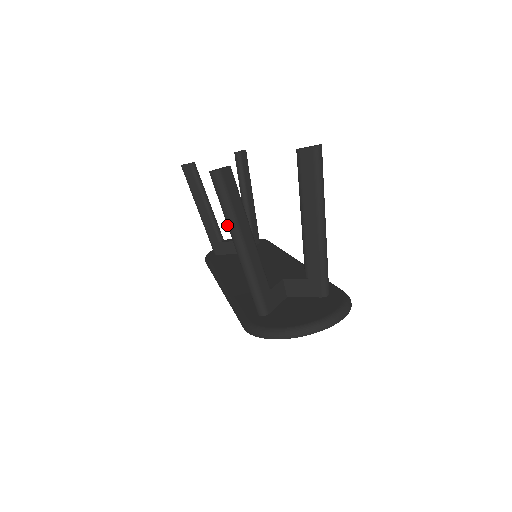
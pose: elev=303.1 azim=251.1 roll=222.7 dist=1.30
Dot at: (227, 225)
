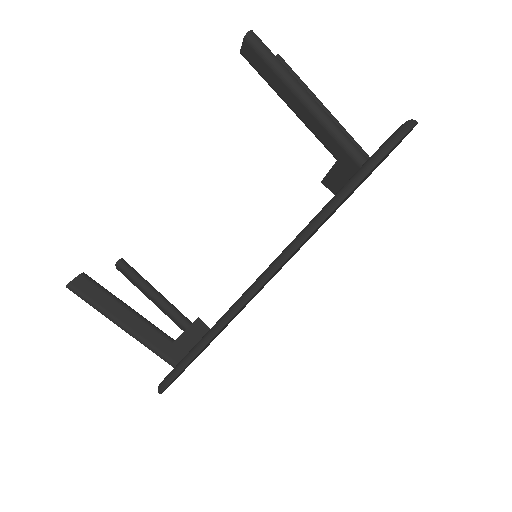
Dot at: (286, 80)
